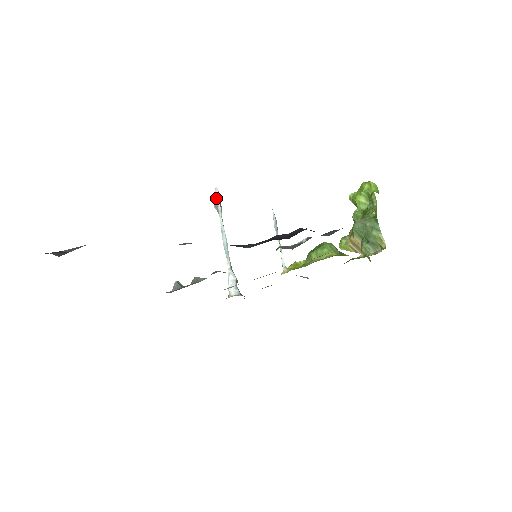
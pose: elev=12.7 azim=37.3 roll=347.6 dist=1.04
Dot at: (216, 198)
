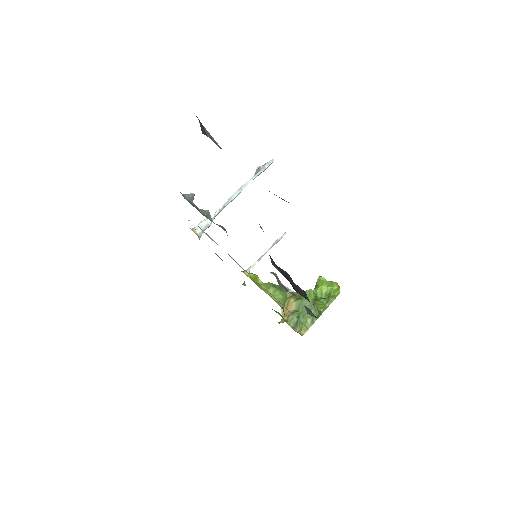
Dot at: (266, 165)
